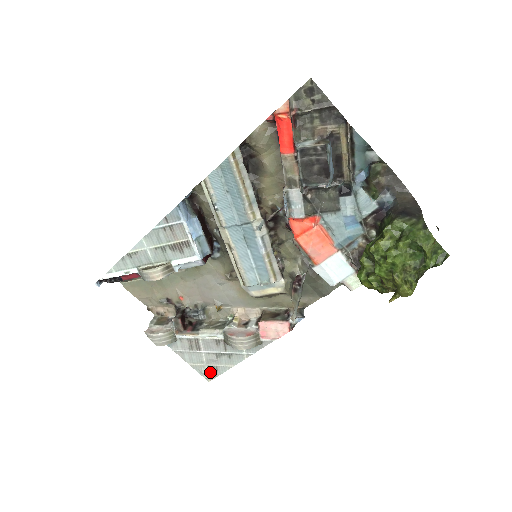
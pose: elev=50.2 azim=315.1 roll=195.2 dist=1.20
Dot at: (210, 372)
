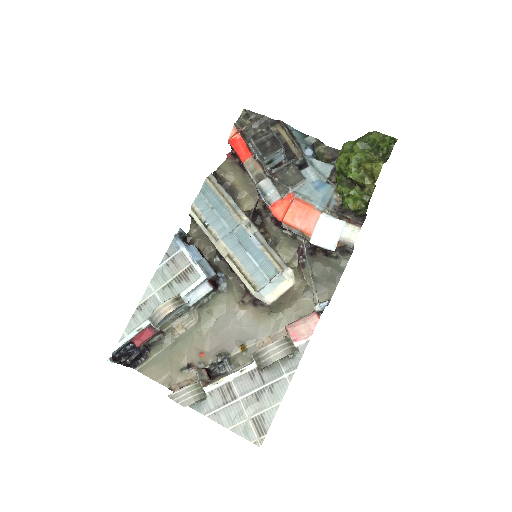
Dot at: (257, 429)
